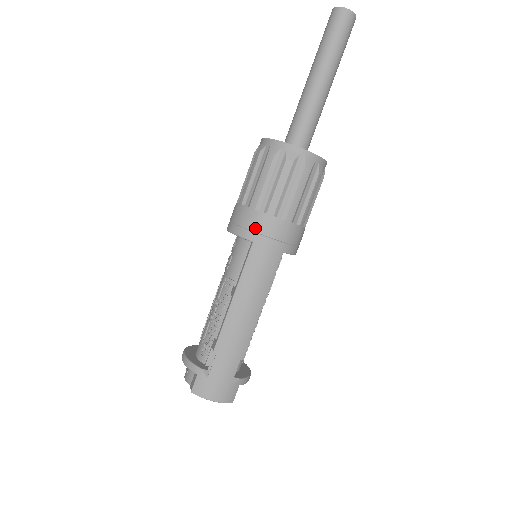
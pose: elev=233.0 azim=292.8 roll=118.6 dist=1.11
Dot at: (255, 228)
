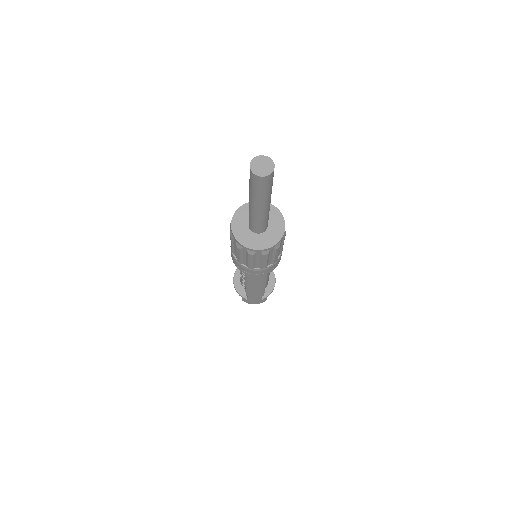
Dot at: (244, 271)
